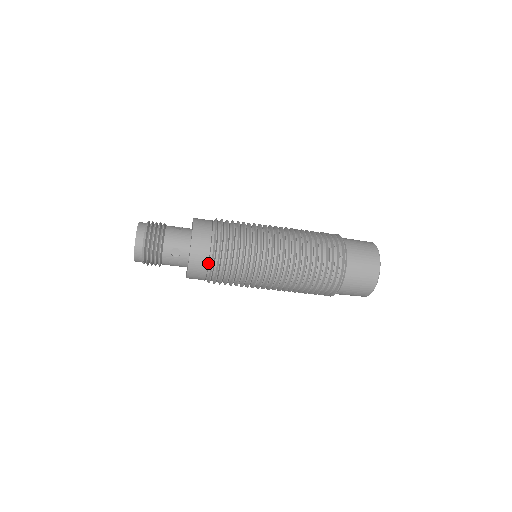
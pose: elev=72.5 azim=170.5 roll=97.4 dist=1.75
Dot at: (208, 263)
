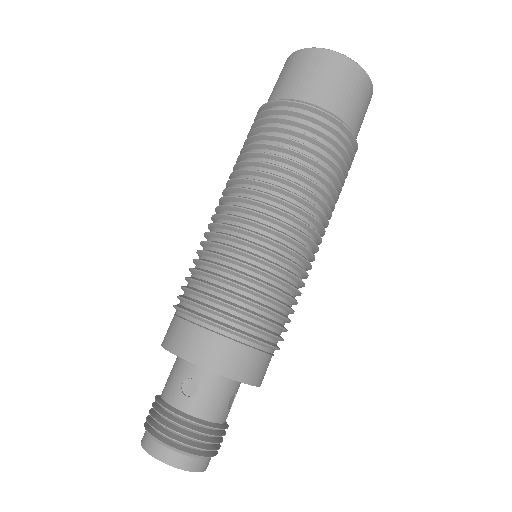
Dot at: occluded
